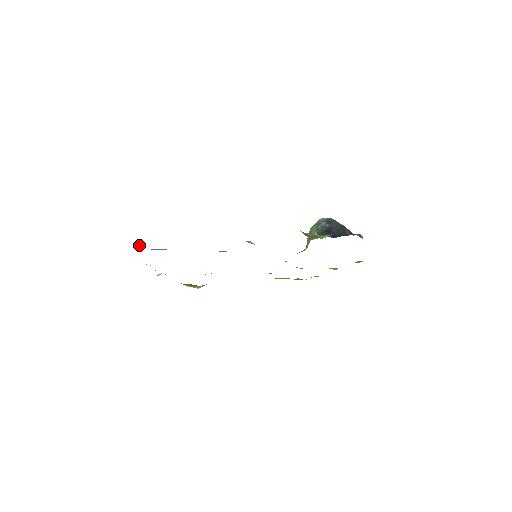
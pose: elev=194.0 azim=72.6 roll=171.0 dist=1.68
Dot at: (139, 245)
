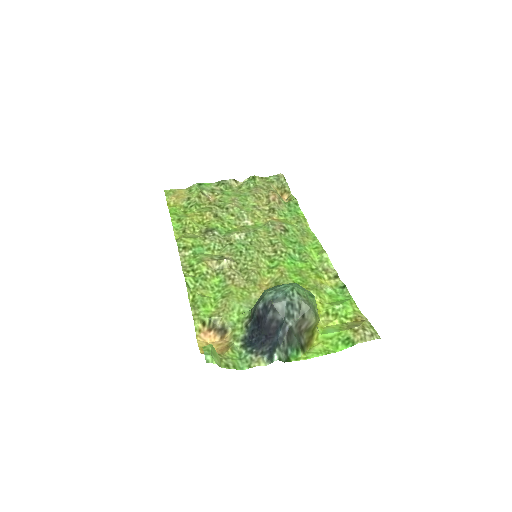
Dot at: (168, 205)
